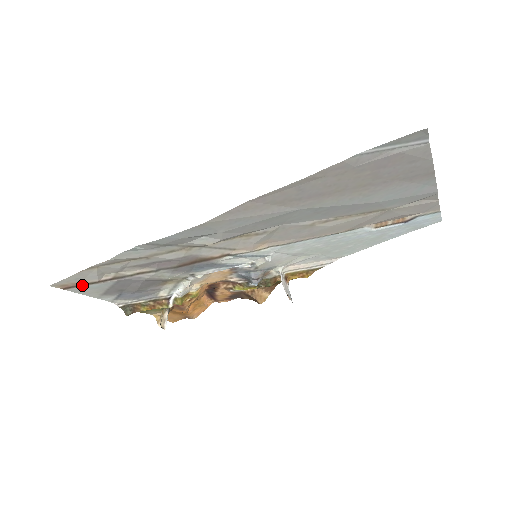
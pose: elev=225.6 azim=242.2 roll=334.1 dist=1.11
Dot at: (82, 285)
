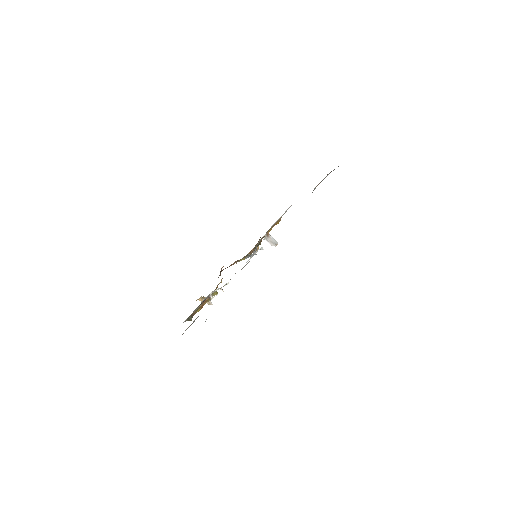
Dot at: occluded
